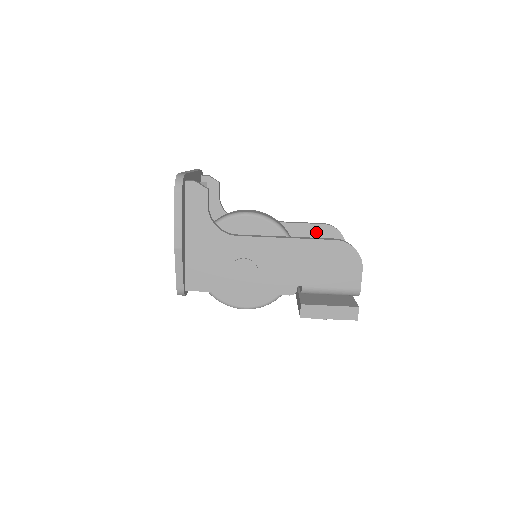
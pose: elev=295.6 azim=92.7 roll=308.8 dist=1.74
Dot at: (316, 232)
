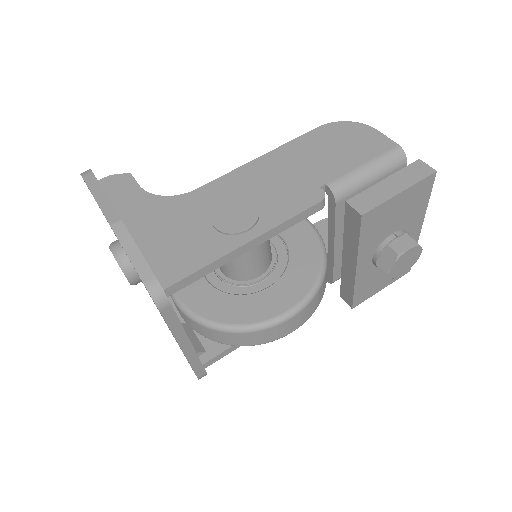
Dot at: occluded
